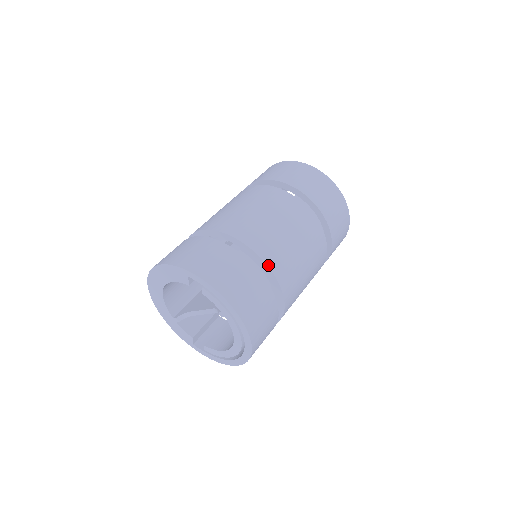
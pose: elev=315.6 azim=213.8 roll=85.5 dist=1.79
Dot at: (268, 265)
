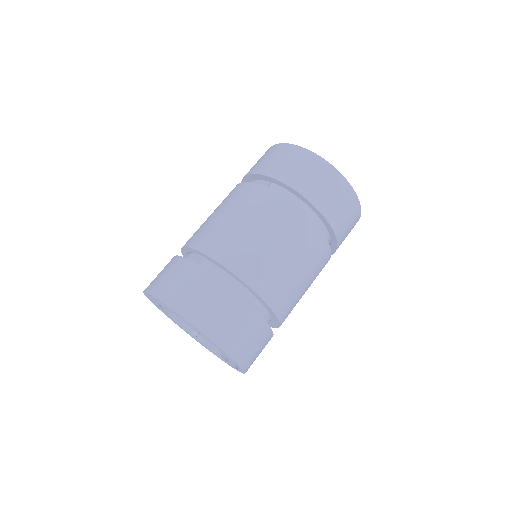
Dot at: (230, 269)
